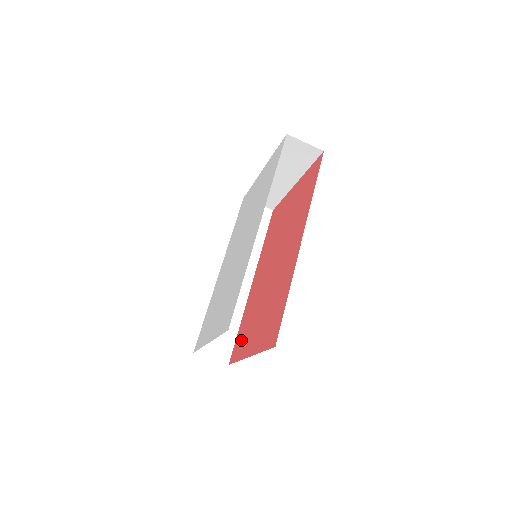
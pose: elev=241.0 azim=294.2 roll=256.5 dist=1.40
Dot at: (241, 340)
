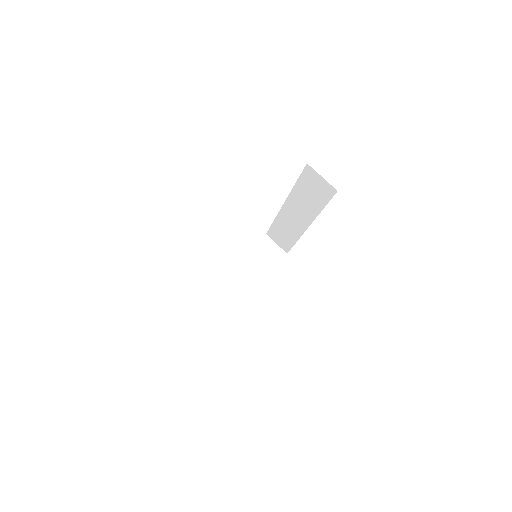
Dot at: occluded
